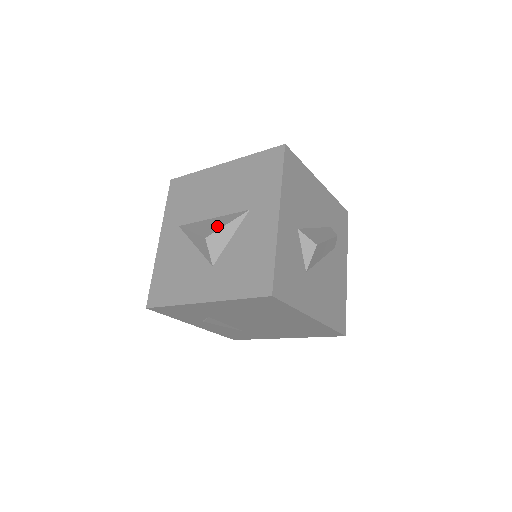
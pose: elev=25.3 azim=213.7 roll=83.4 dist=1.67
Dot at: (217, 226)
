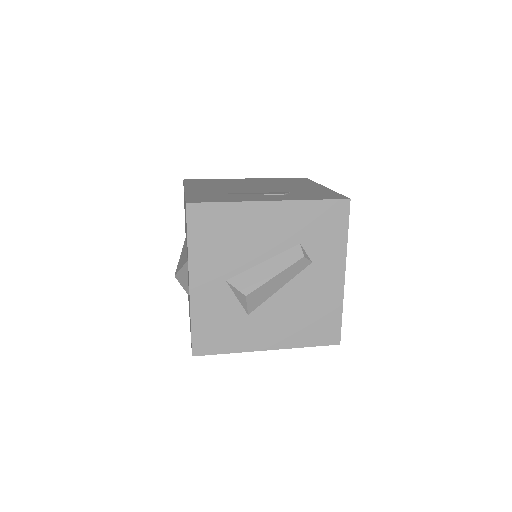
Dot at: (180, 265)
